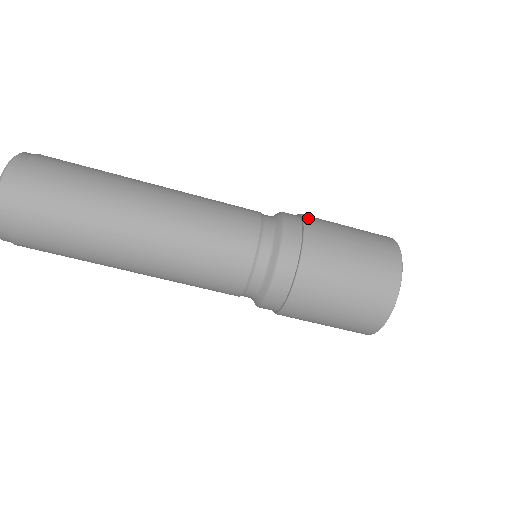
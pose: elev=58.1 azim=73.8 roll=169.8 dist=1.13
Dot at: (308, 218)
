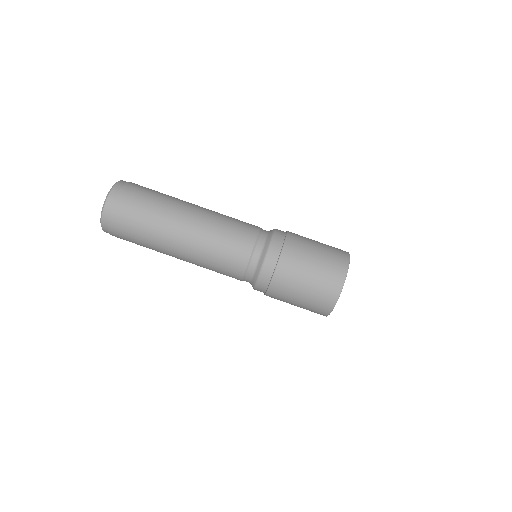
Dot at: (288, 243)
